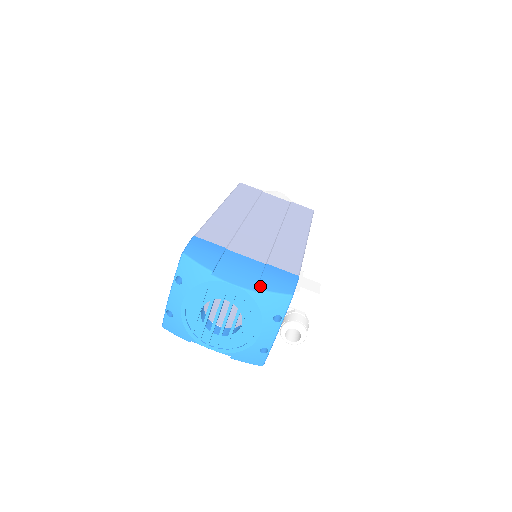
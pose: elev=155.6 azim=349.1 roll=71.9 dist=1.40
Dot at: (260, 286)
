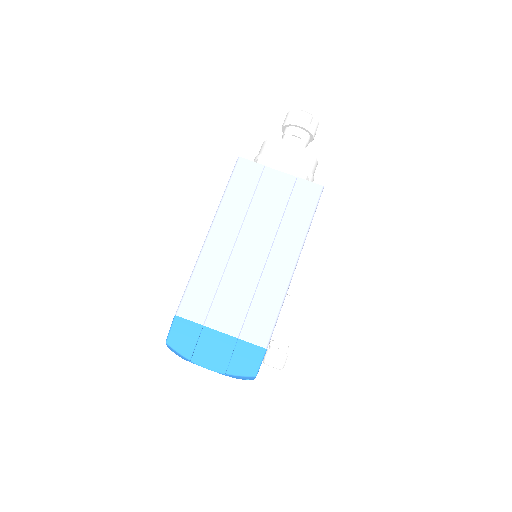
Dot at: (229, 371)
